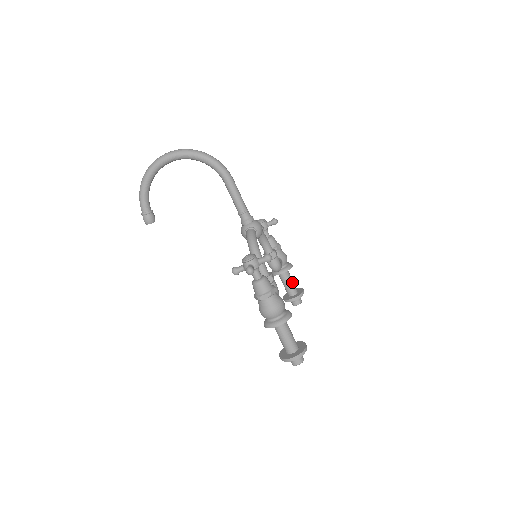
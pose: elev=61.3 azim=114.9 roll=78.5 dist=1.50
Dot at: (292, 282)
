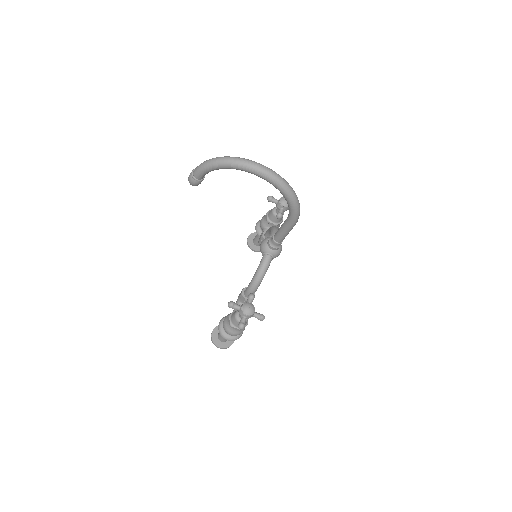
Dot at: occluded
